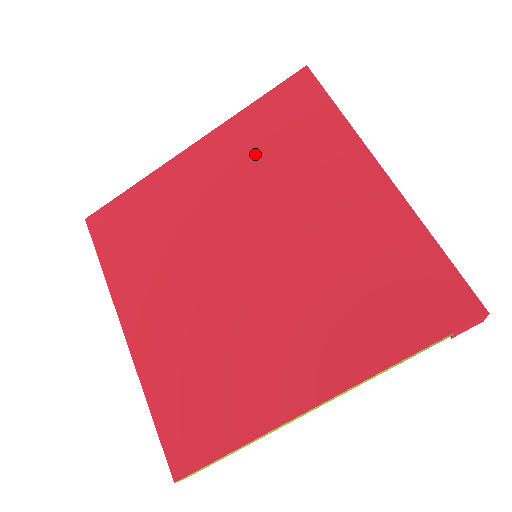
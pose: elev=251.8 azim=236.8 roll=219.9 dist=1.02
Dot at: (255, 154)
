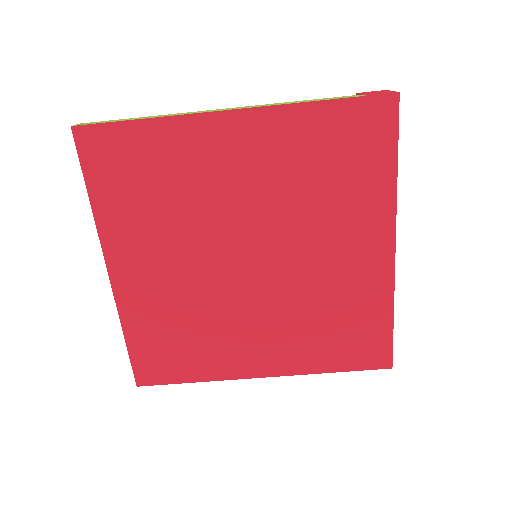
Dot at: (299, 166)
